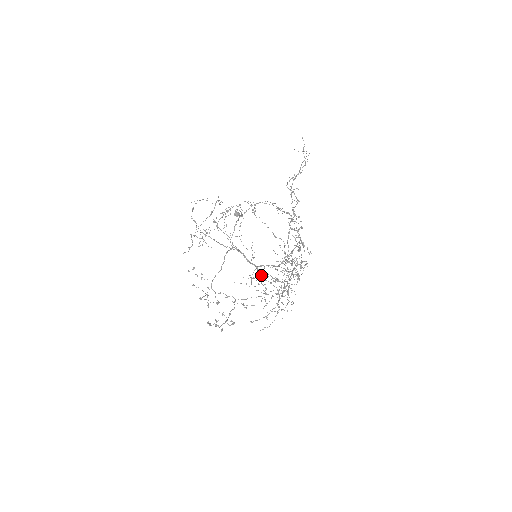
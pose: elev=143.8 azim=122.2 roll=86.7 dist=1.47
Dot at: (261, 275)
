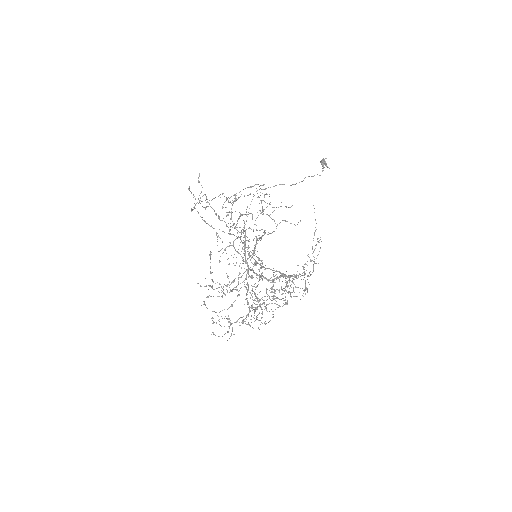
Dot at: (234, 287)
